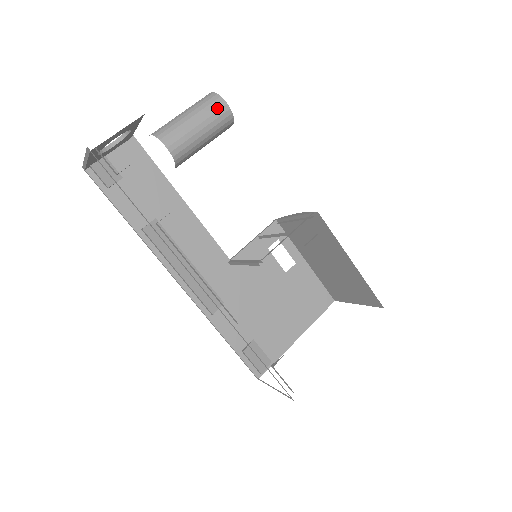
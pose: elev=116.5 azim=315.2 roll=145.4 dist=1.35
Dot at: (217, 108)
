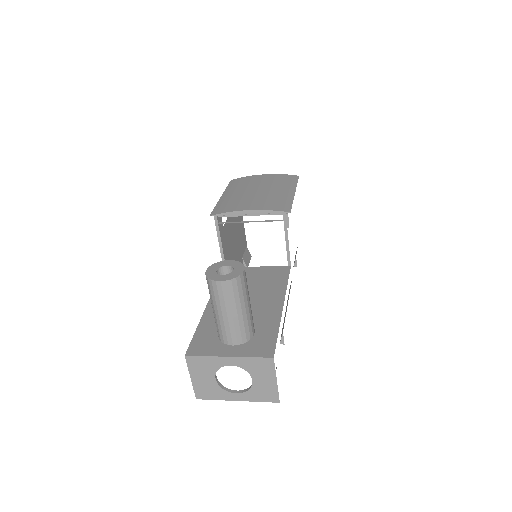
Dot at: (245, 282)
